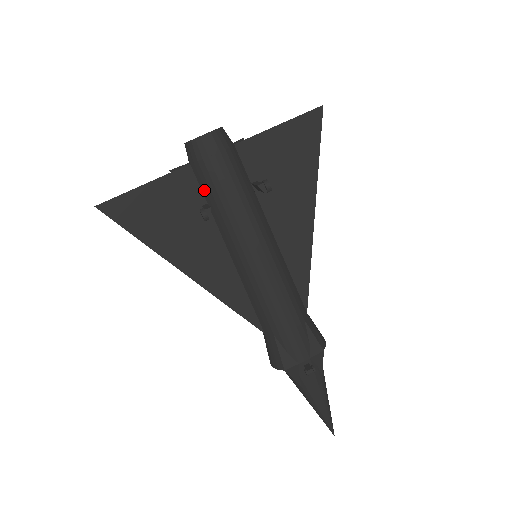
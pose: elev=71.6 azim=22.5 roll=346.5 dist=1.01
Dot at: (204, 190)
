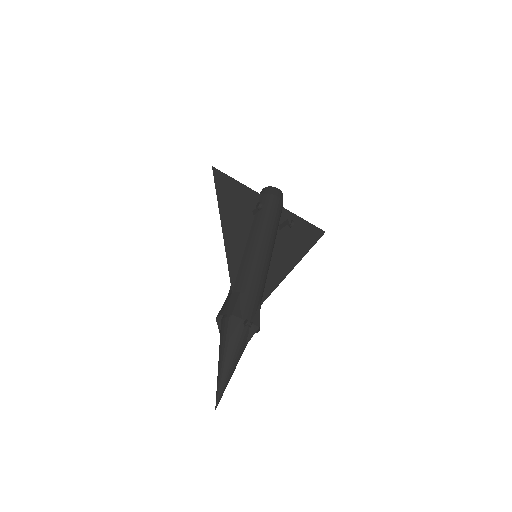
Dot at: occluded
